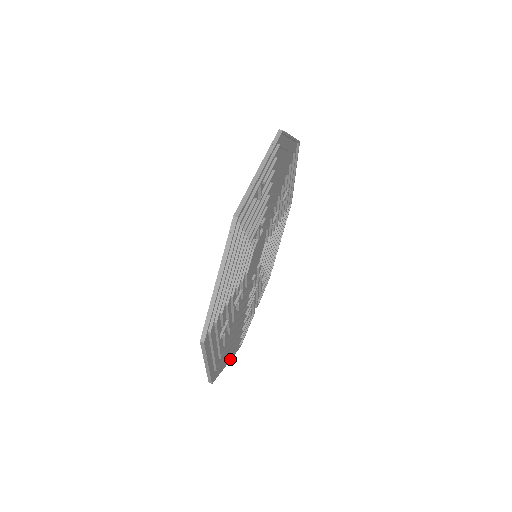
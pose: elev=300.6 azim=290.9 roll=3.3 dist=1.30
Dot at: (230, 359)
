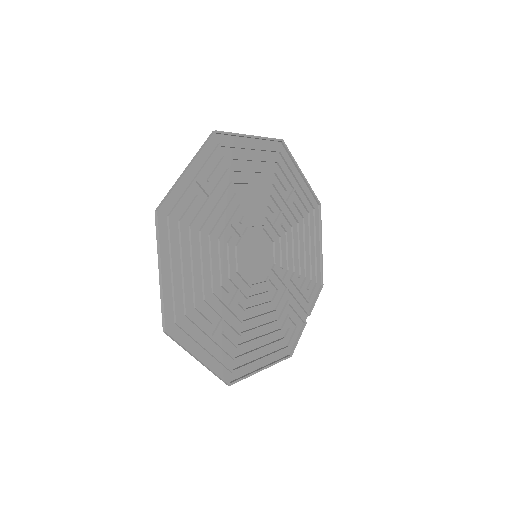
Dot at: (268, 366)
